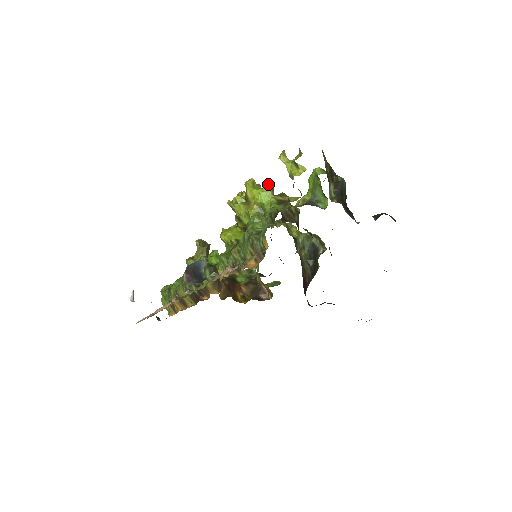
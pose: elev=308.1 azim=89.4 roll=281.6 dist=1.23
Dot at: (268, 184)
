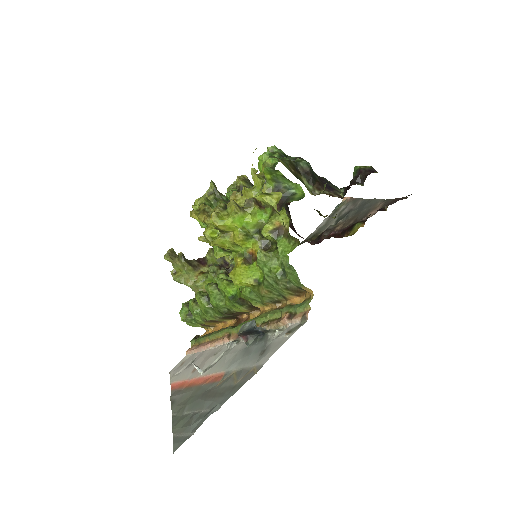
Dot at: (234, 209)
